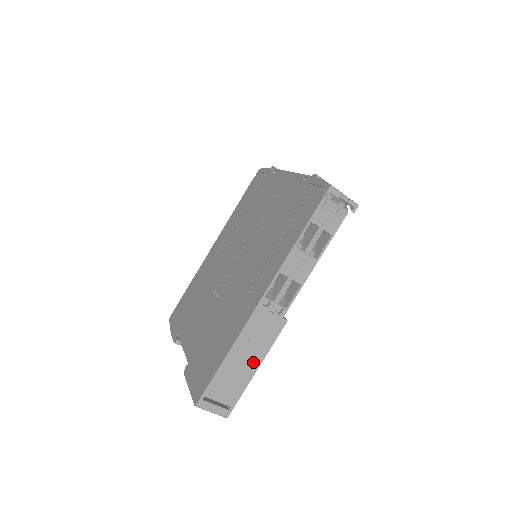
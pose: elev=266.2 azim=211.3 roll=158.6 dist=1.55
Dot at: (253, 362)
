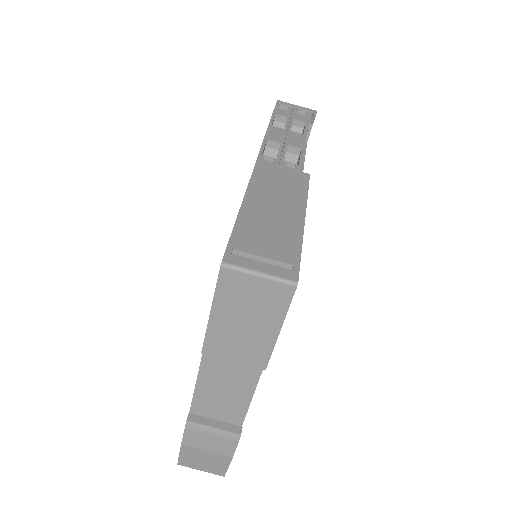
Dot at: (291, 210)
